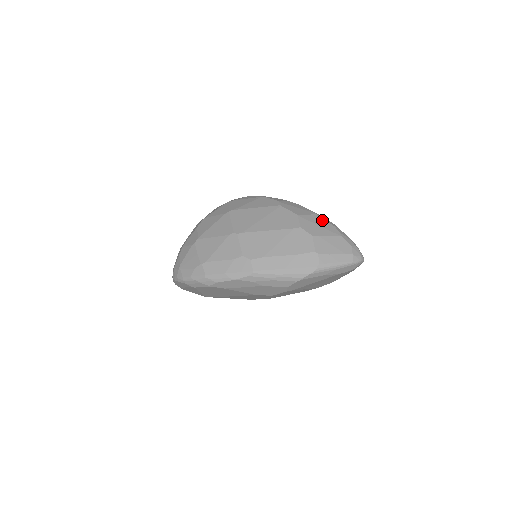
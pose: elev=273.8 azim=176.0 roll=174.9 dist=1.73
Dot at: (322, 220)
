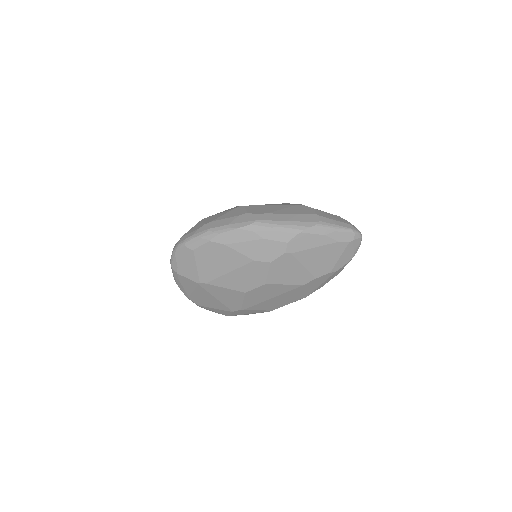
Dot at: occluded
